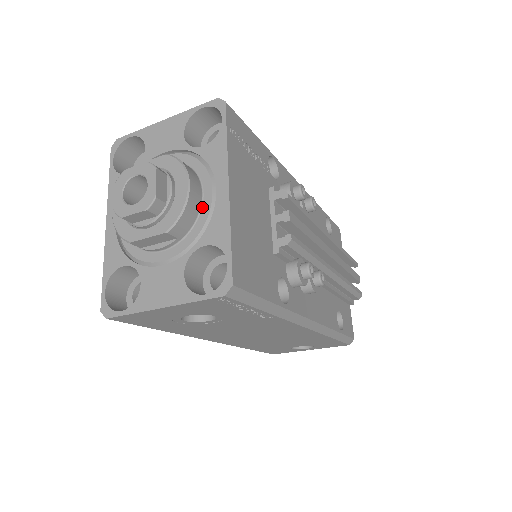
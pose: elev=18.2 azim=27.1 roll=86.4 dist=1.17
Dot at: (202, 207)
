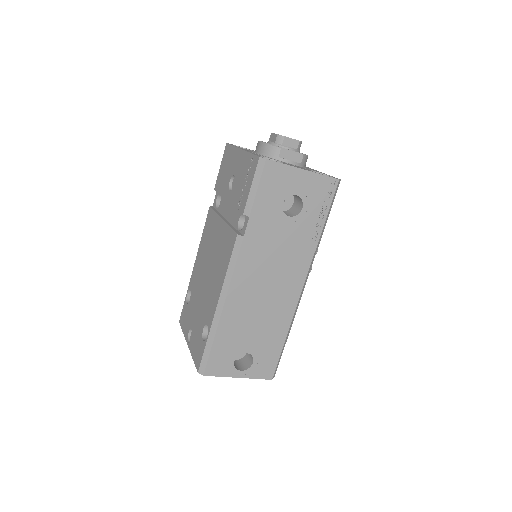
Dot at: (305, 167)
